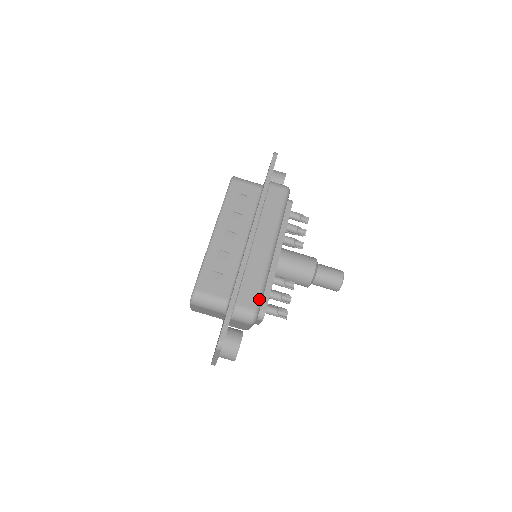
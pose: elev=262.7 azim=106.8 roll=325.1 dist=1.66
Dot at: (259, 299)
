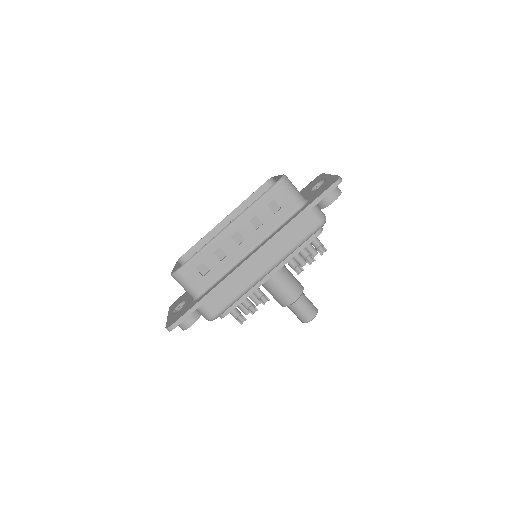
Dot at: (224, 310)
